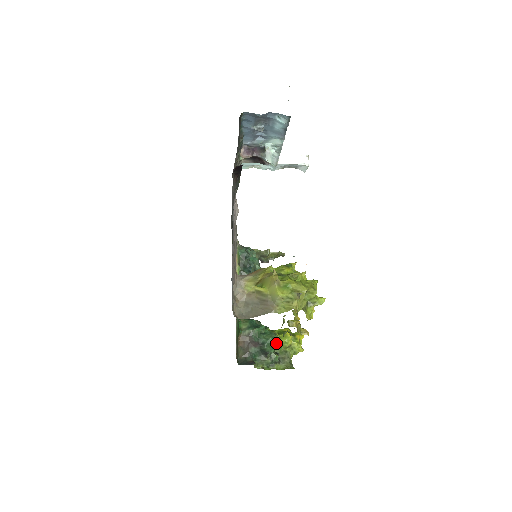
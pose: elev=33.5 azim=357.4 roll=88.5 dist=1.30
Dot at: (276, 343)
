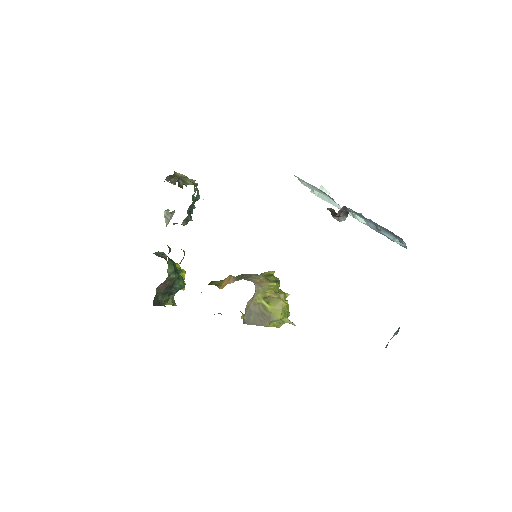
Dot at: occluded
